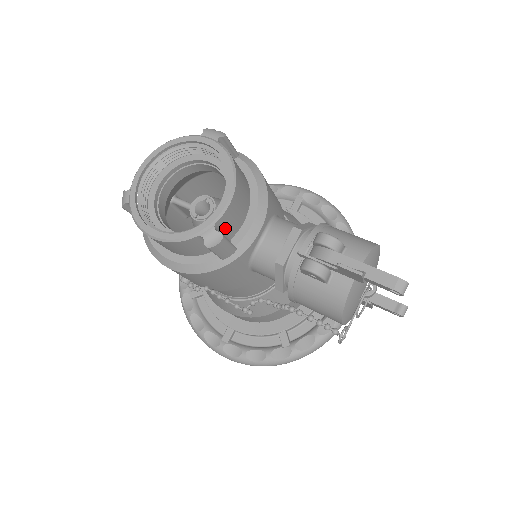
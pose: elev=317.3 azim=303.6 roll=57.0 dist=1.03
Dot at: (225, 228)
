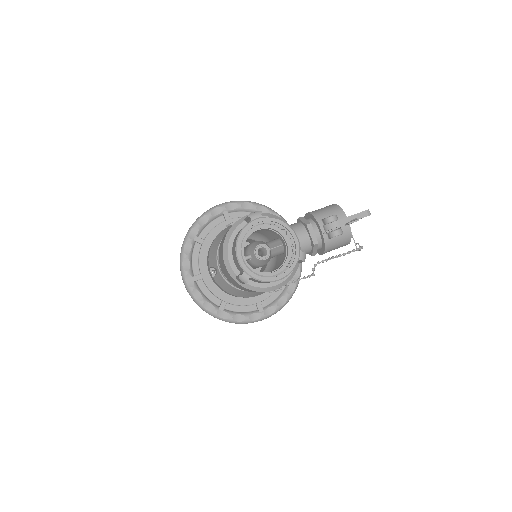
Dot at: occluded
